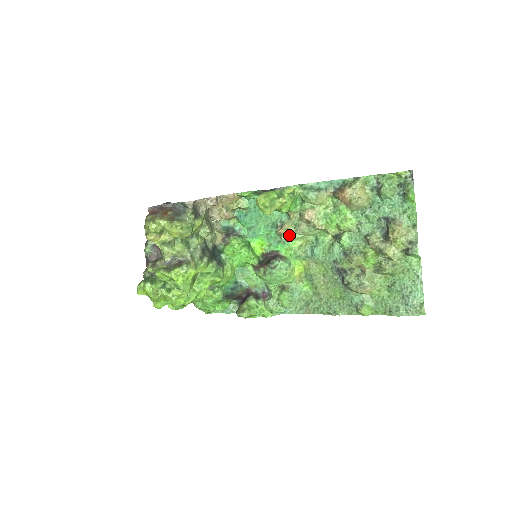
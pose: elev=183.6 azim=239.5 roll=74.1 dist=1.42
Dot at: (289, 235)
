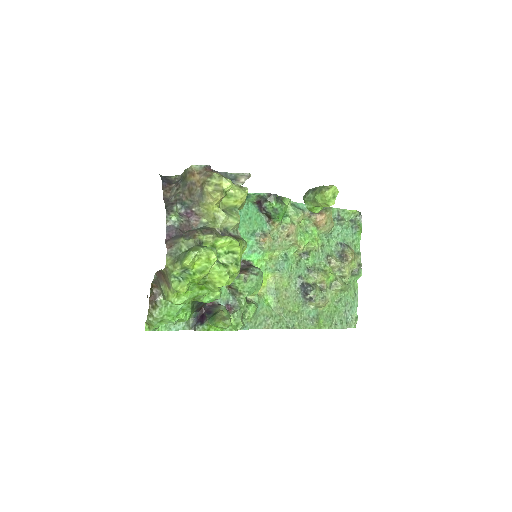
Dot at: (269, 245)
